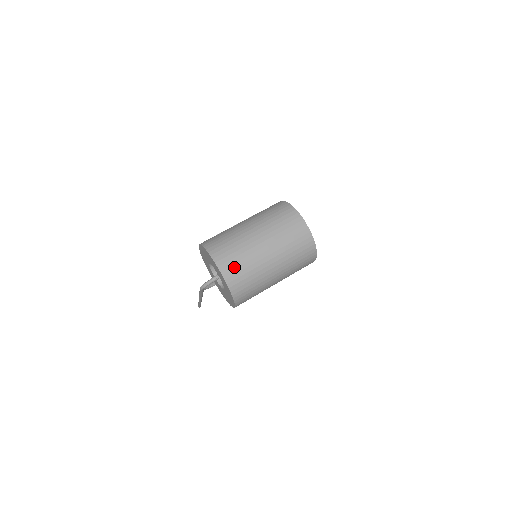
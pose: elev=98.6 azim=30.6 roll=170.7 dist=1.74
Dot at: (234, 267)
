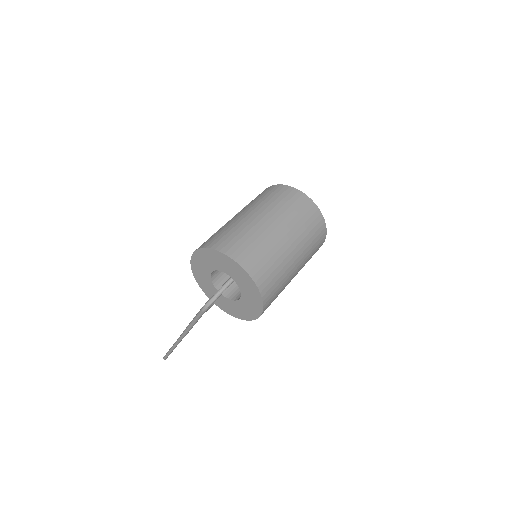
Dot at: (257, 261)
